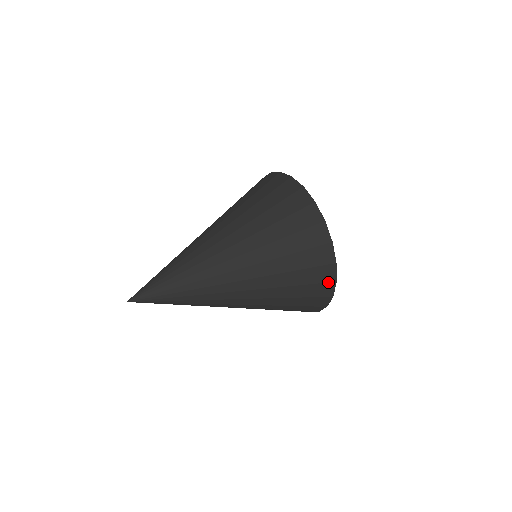
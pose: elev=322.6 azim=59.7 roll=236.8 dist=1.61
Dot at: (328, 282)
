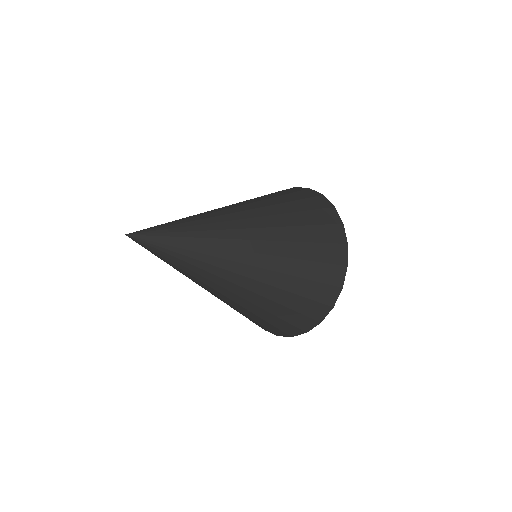
Dot at: (314, 319)
